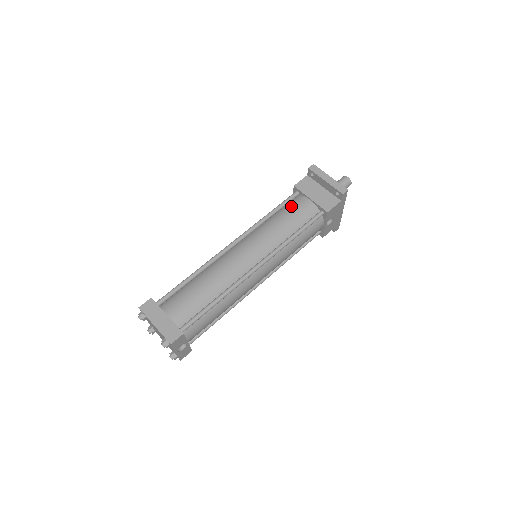
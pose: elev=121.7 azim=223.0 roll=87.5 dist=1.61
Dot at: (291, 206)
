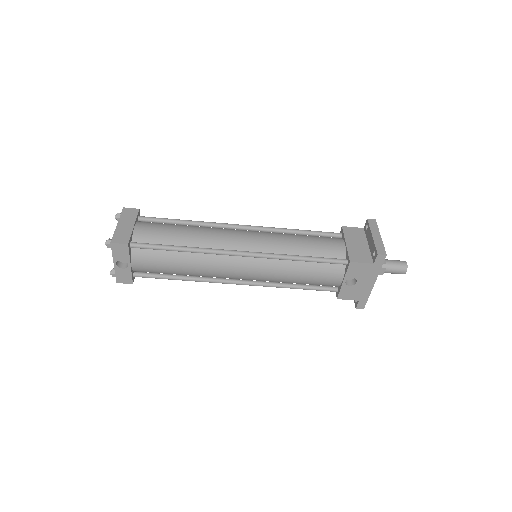
Dot at: (323, 237)
